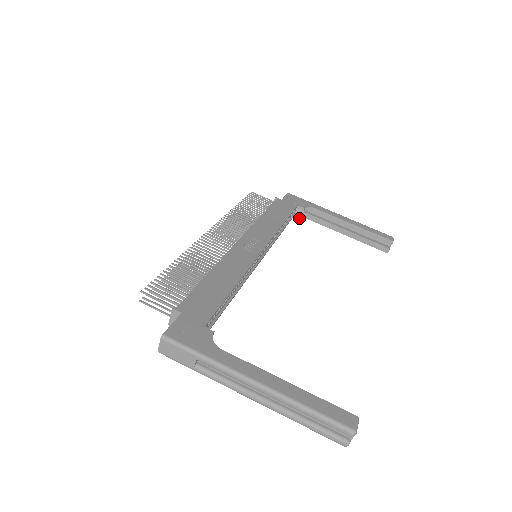
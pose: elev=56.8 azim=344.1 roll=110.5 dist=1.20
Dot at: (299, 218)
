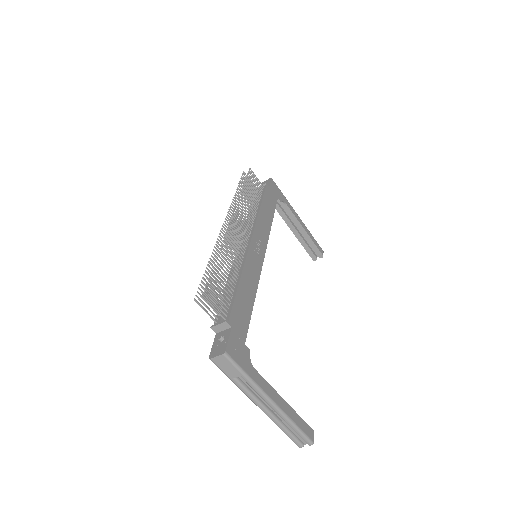
Dot at: occluded
